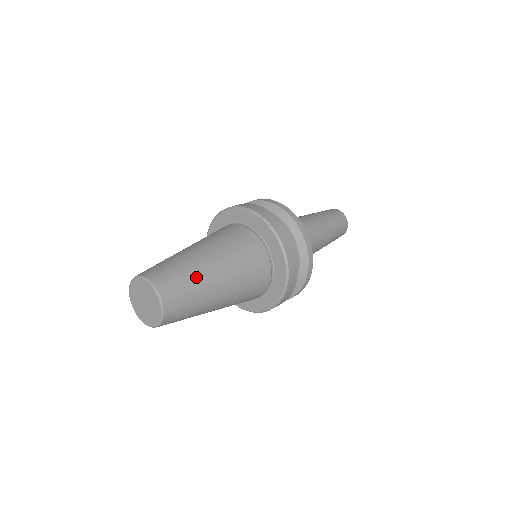
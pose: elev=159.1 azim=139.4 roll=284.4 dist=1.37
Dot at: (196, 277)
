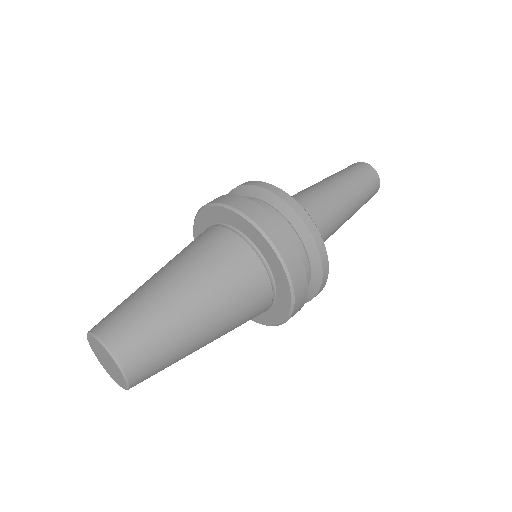
Dot at: (179, 358)
